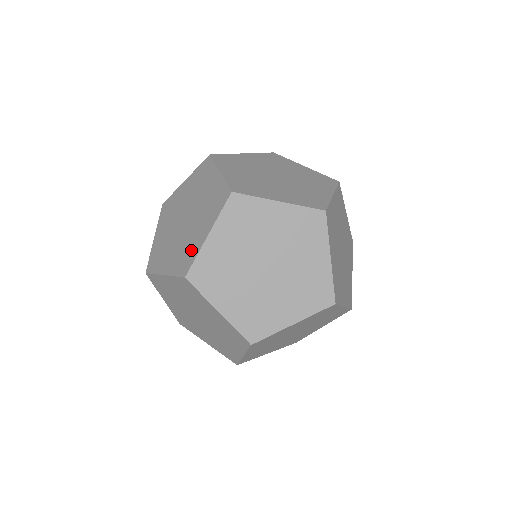
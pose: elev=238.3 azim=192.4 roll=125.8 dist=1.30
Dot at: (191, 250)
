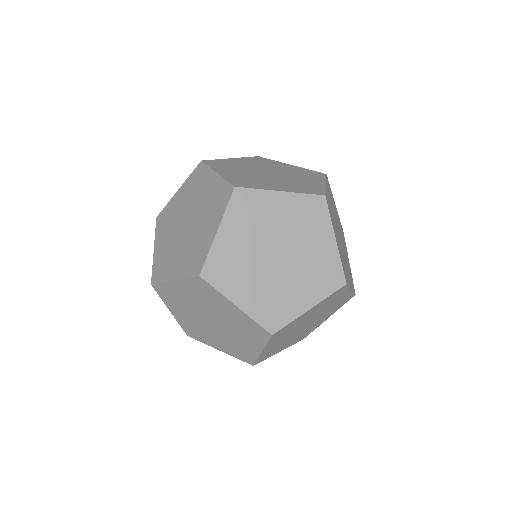
Dot at: (246, 324)
